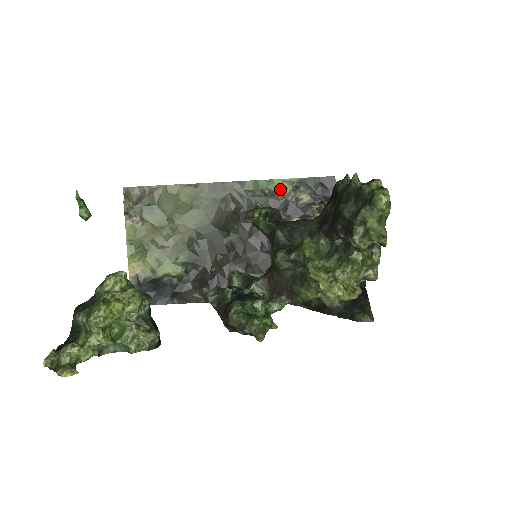
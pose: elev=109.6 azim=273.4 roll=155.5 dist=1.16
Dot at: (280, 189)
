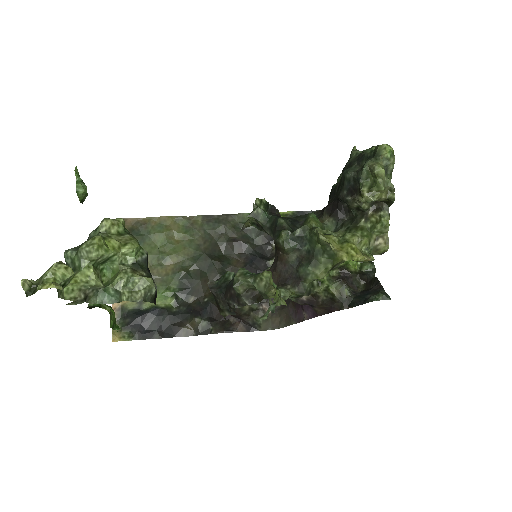
Dot at: occluded
